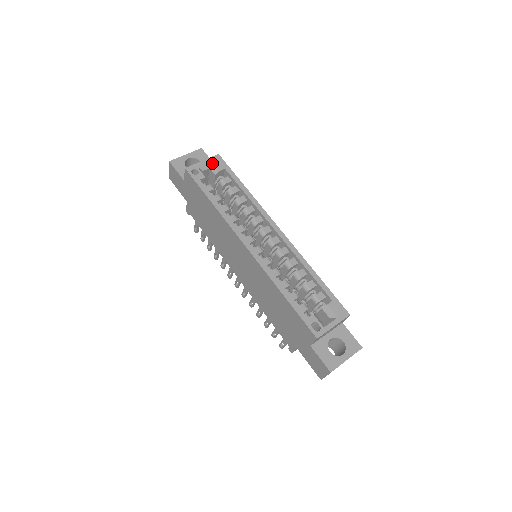
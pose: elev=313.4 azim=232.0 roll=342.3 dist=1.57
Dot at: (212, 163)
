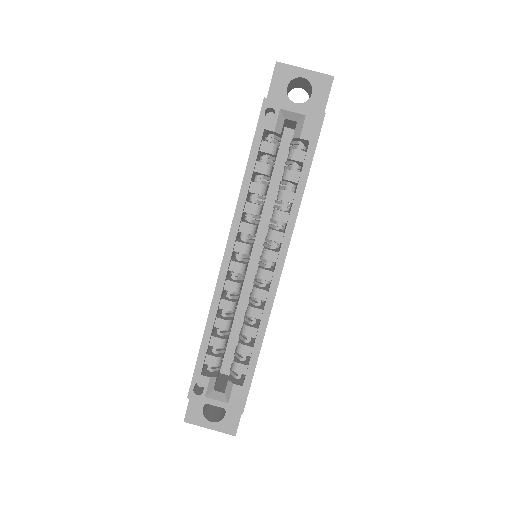
Dot at: (304, 119)
